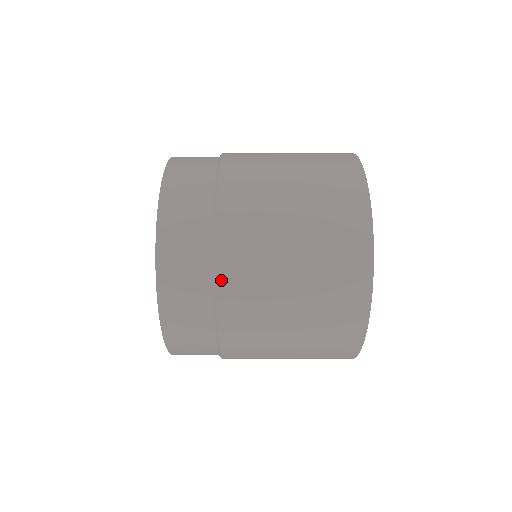
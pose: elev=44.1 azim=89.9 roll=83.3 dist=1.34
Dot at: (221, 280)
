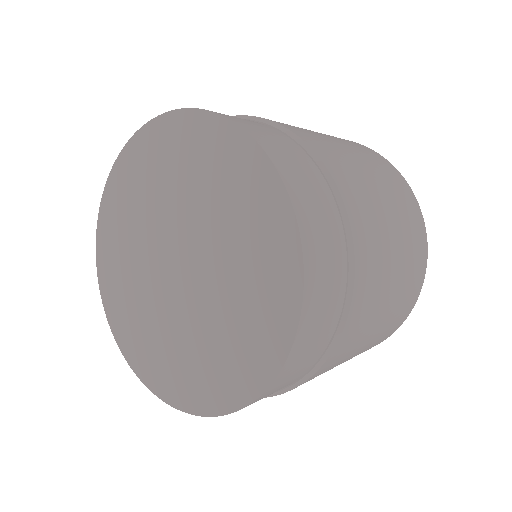
Dot at: occluded
